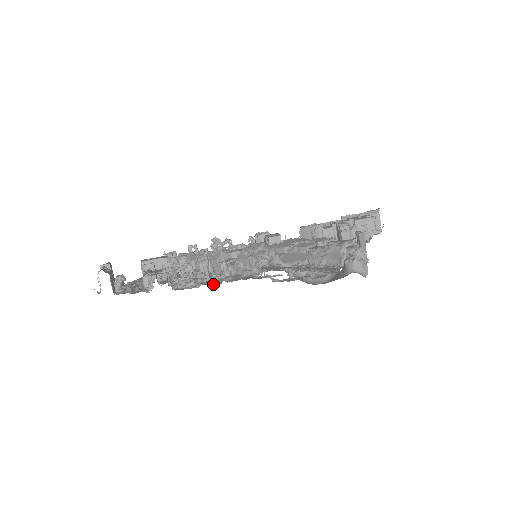
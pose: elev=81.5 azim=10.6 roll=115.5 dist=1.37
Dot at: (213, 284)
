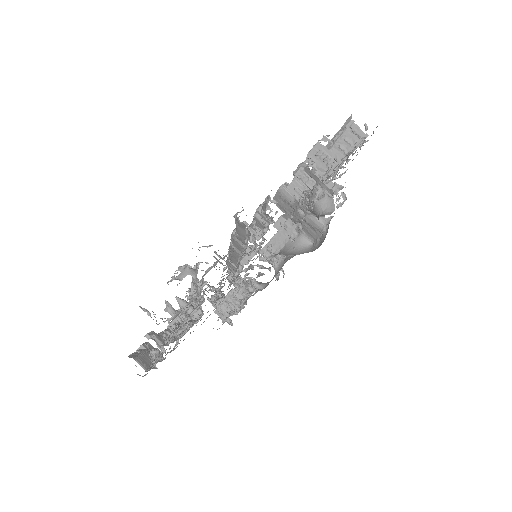
Dot at: occluded
